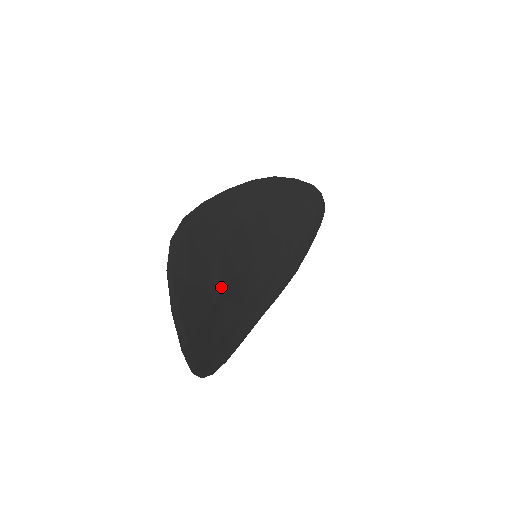
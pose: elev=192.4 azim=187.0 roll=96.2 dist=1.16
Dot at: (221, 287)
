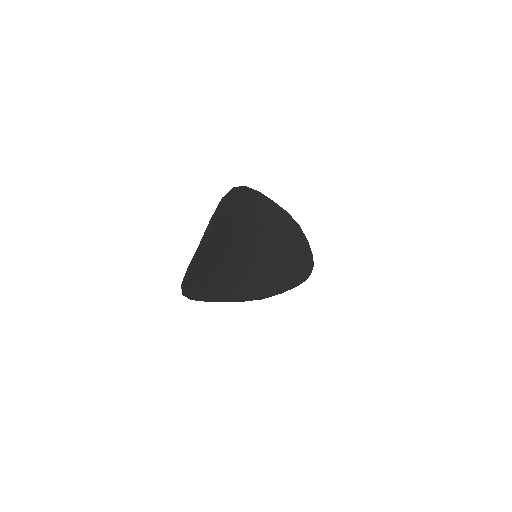
Dot at: (231, 246)
